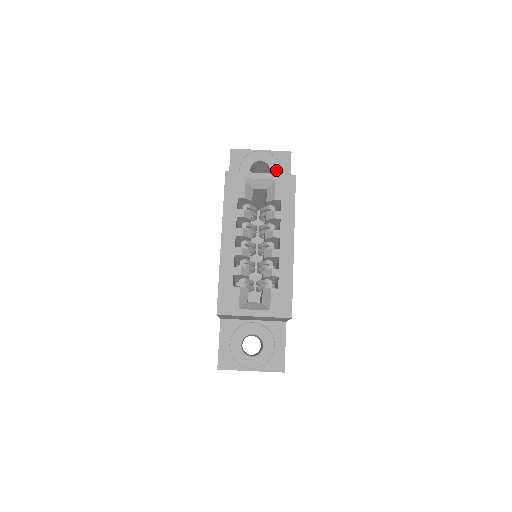
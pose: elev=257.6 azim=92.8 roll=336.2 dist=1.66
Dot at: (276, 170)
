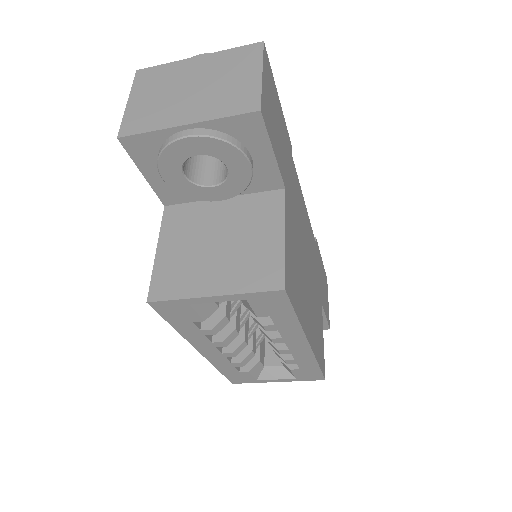
Dot at: (239, 165)
